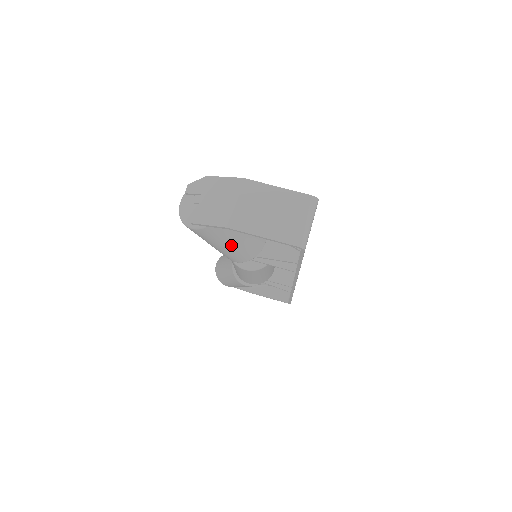
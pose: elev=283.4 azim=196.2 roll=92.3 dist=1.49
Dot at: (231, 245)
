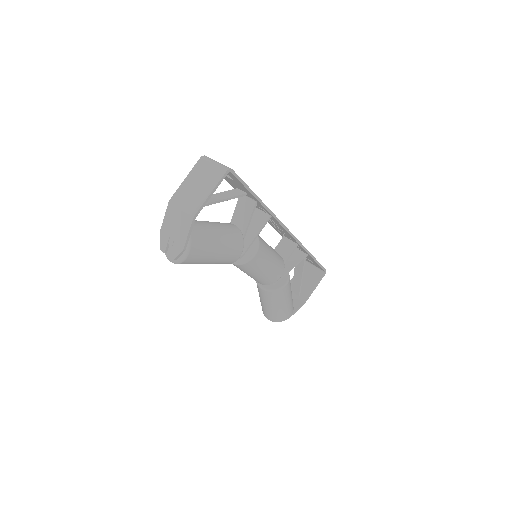
Dot at: (219, 240)
